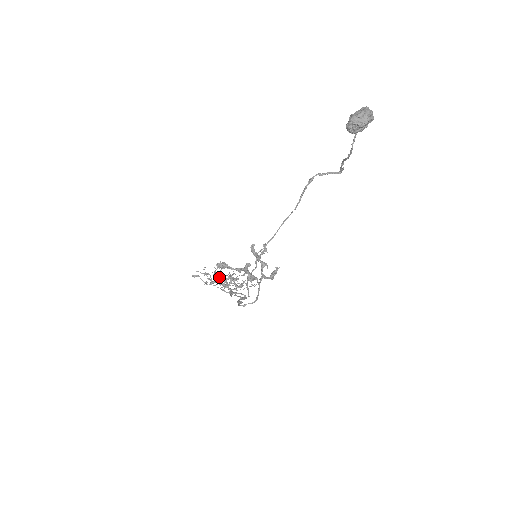
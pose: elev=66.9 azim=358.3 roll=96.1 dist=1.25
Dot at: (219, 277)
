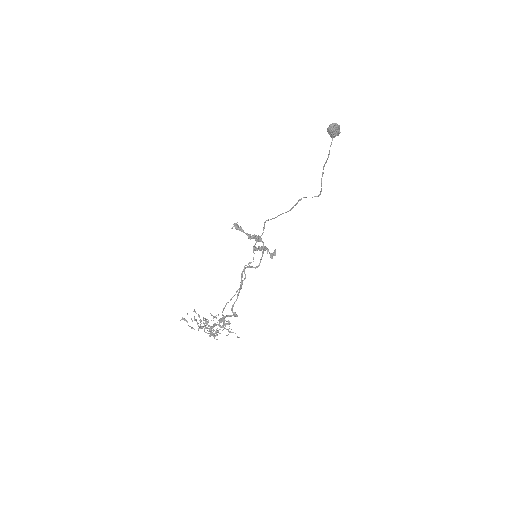
Dot at: (210, 313)
